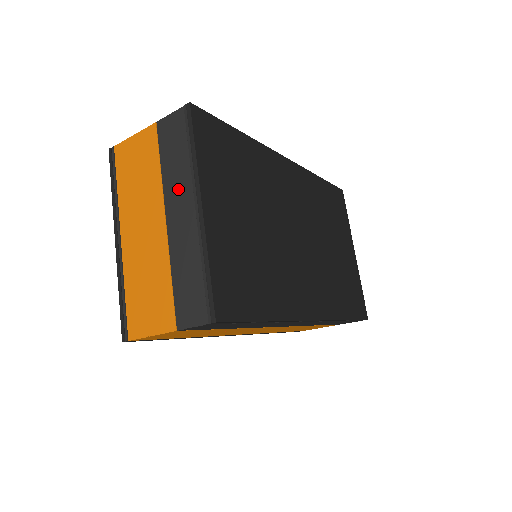
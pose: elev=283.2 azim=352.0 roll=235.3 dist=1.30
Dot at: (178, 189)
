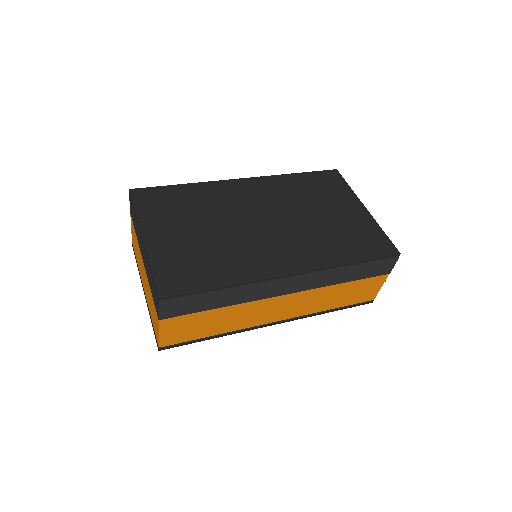
Dot at: (139, 239)
